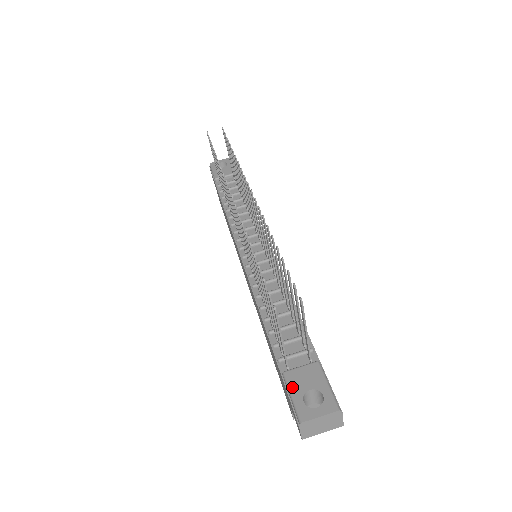
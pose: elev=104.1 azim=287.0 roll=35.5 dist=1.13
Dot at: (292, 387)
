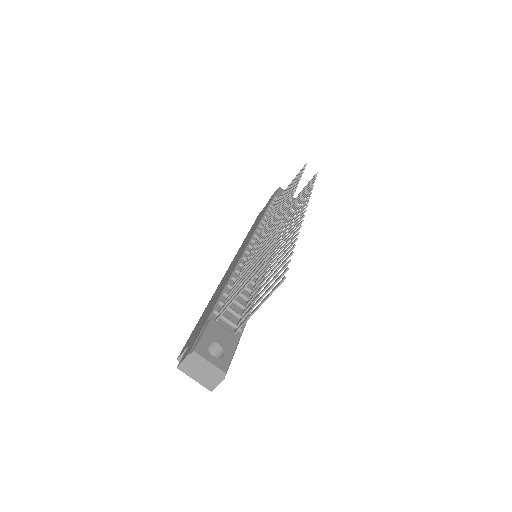
Dot at: (209, 330)
